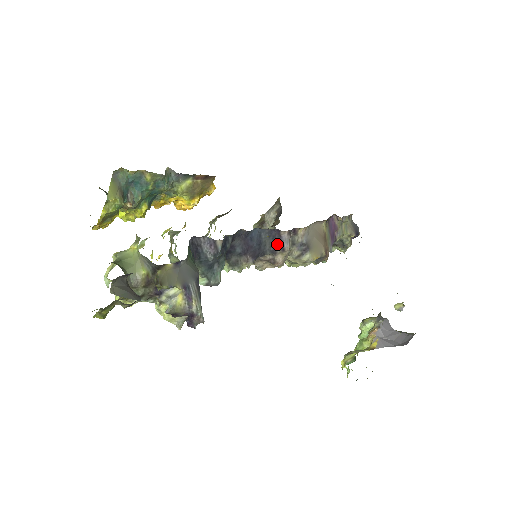
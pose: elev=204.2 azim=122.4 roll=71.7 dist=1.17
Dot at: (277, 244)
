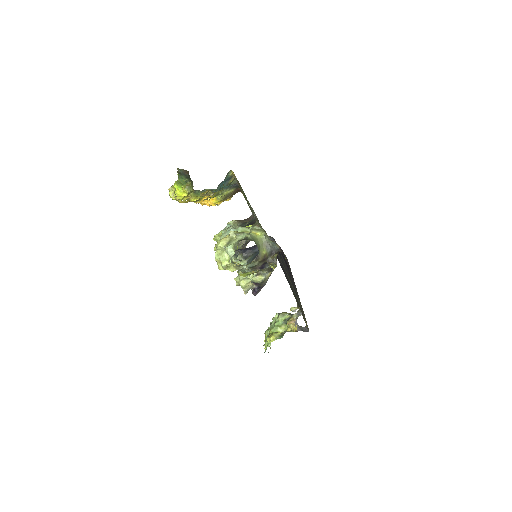
Dot at: occluded
